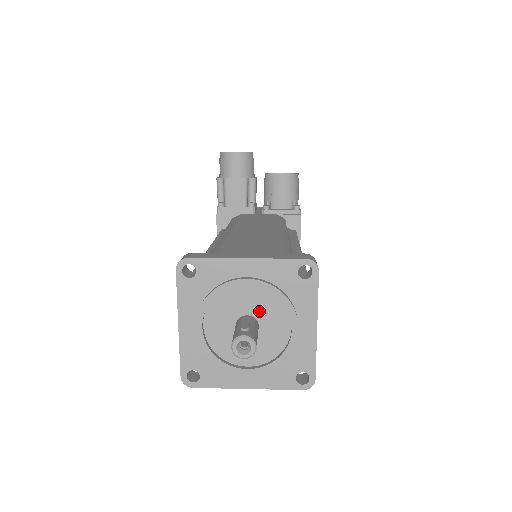
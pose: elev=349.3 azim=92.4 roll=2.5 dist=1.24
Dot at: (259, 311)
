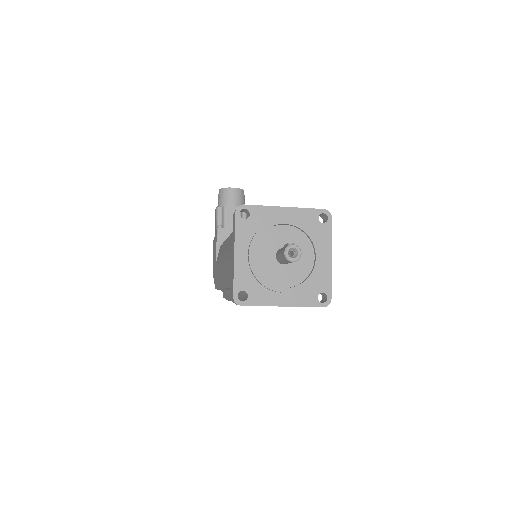
Dot at: occluded
